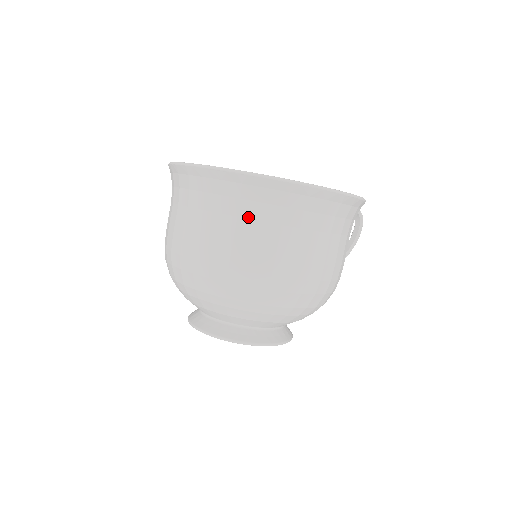
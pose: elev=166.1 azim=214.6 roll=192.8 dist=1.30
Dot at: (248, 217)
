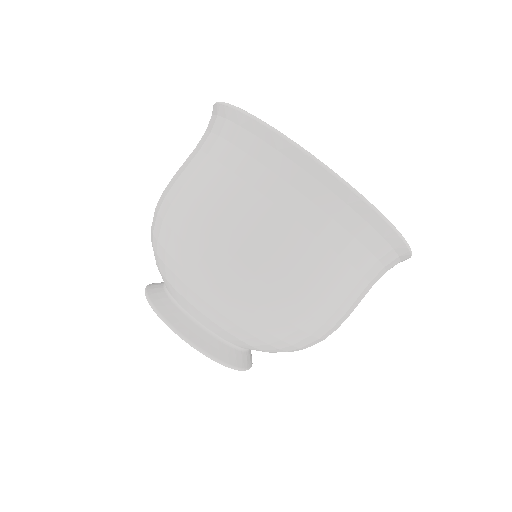
Dot at: (328, 243)
